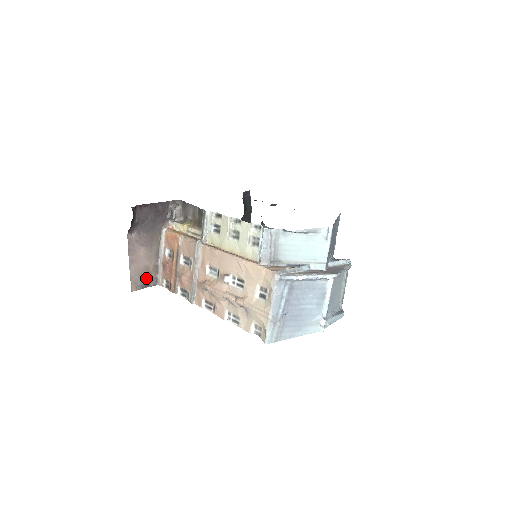
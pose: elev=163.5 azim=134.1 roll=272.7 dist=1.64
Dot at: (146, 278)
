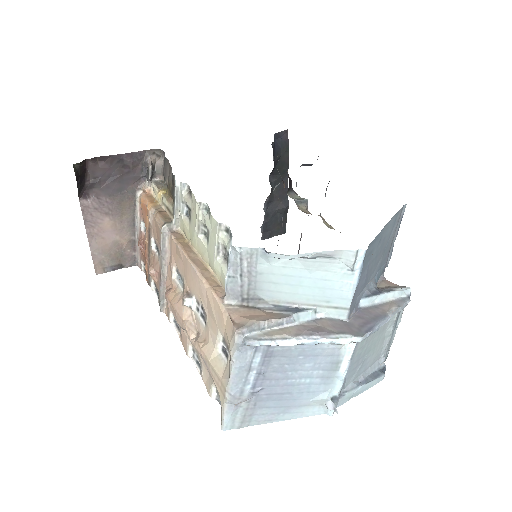
Dot at: (118, 257)
